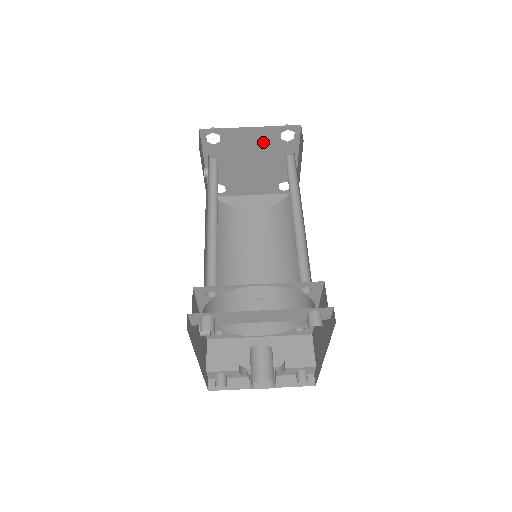
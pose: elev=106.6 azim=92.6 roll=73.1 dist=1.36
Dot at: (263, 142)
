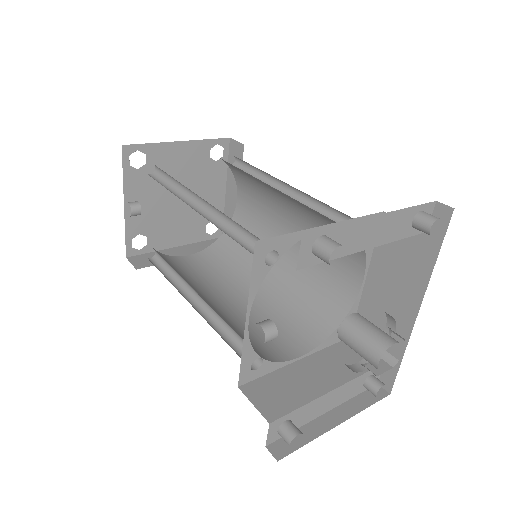
Dot at: (192, 163)
